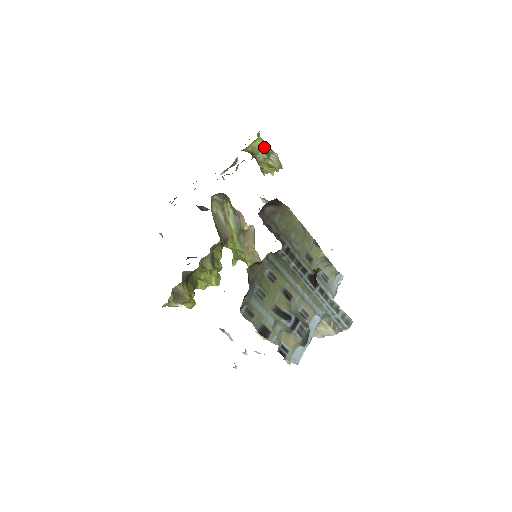
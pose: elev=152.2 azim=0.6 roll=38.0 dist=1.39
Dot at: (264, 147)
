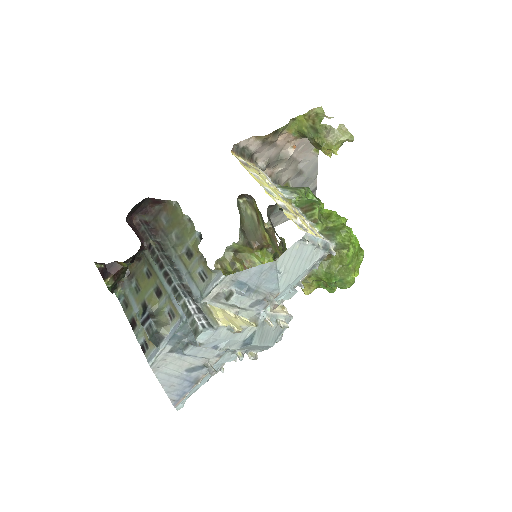
Dot at: (309, 126)
